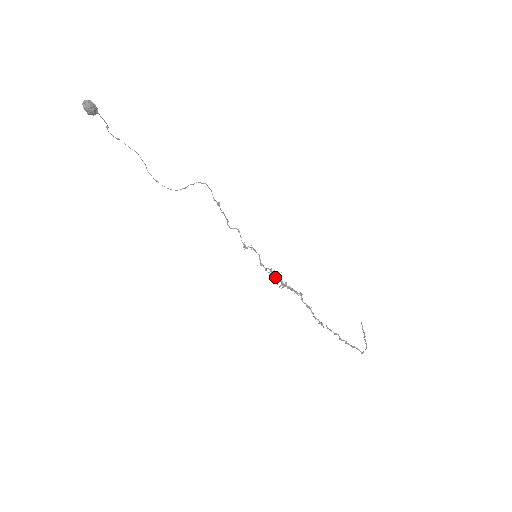
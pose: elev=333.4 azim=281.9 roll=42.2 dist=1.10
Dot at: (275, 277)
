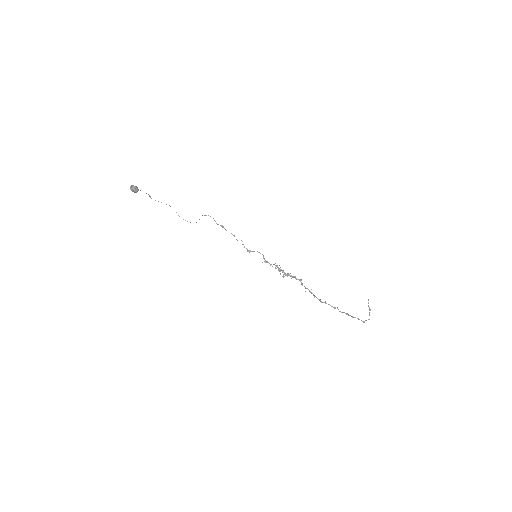
Dot at: (278, 269)
